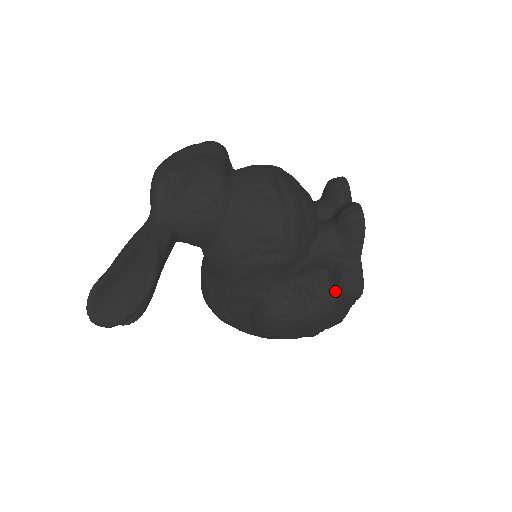
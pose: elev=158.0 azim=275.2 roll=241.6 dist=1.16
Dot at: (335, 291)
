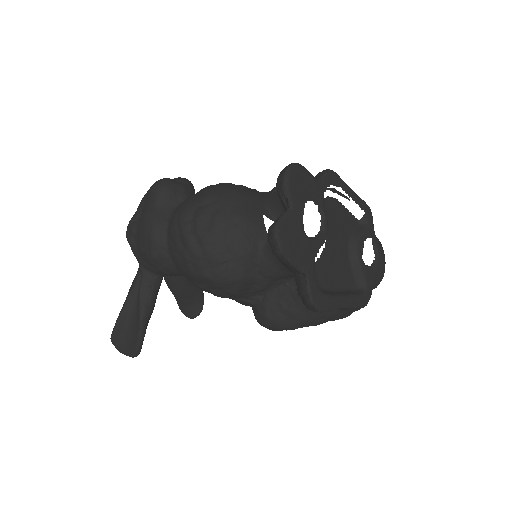
Dot at: occluded
